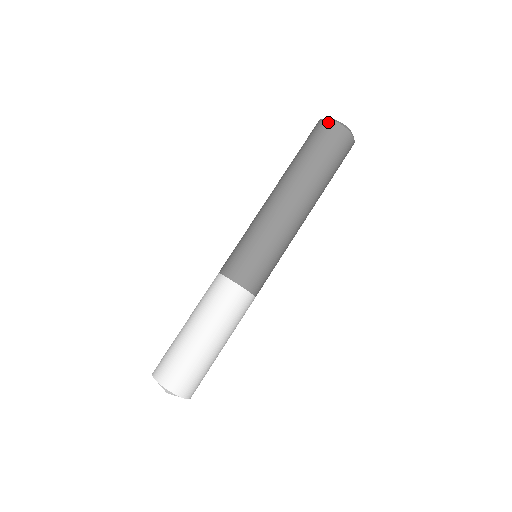
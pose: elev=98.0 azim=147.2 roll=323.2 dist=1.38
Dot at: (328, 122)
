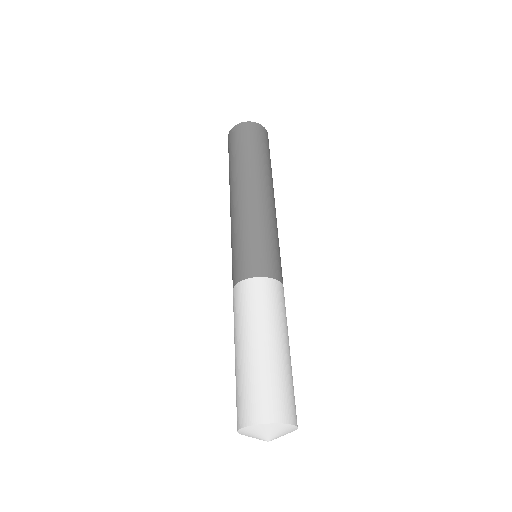
Dot at: (228, 136)
